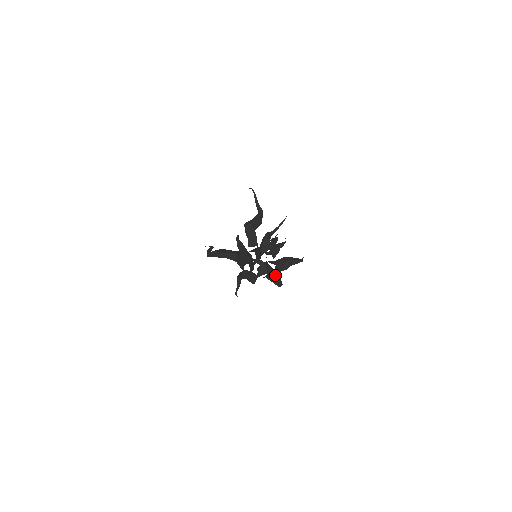
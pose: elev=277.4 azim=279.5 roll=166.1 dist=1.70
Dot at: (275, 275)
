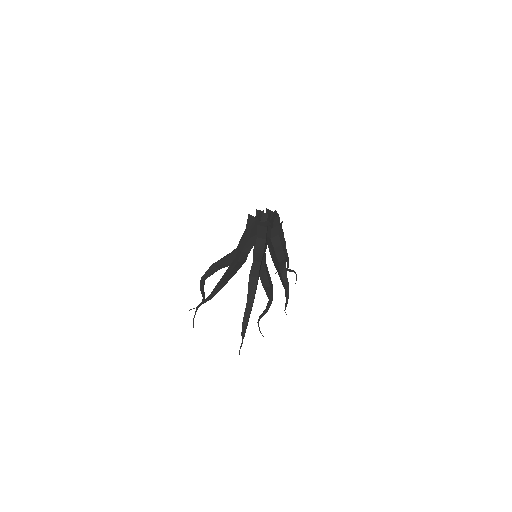
Dot at: (256, 285)
